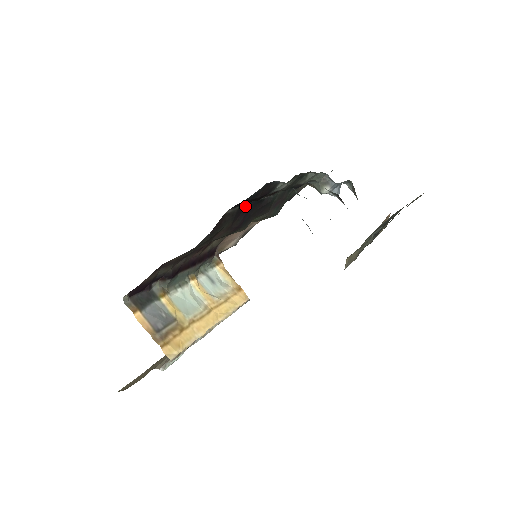
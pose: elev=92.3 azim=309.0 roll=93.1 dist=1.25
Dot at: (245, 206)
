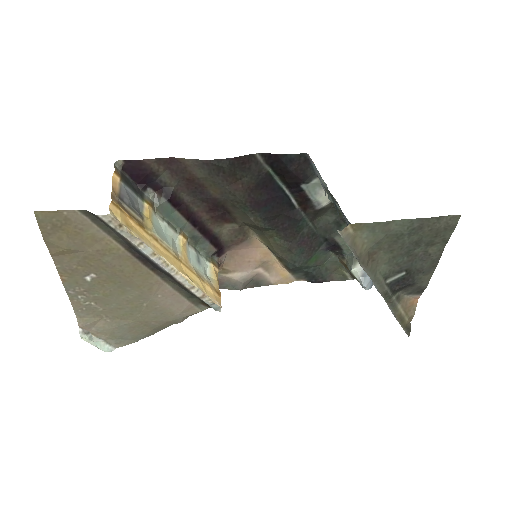
Dot at: (274, 186)
